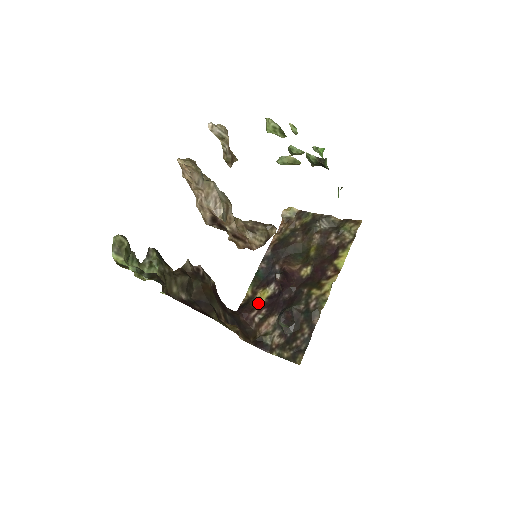
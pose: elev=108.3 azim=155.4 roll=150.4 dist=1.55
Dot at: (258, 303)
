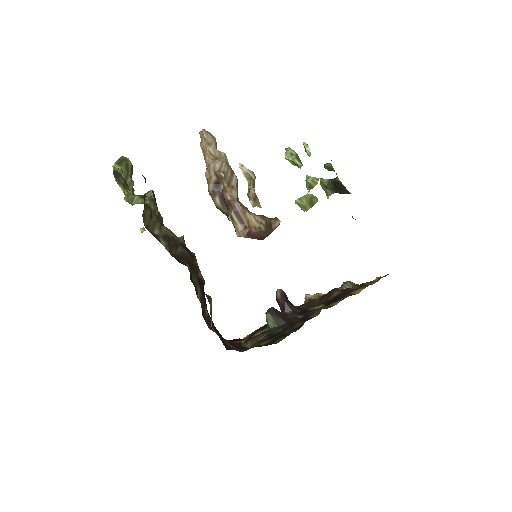
Dot at: (252, 336)
